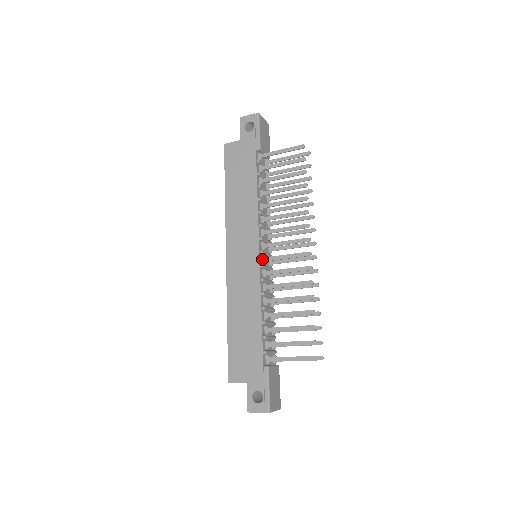
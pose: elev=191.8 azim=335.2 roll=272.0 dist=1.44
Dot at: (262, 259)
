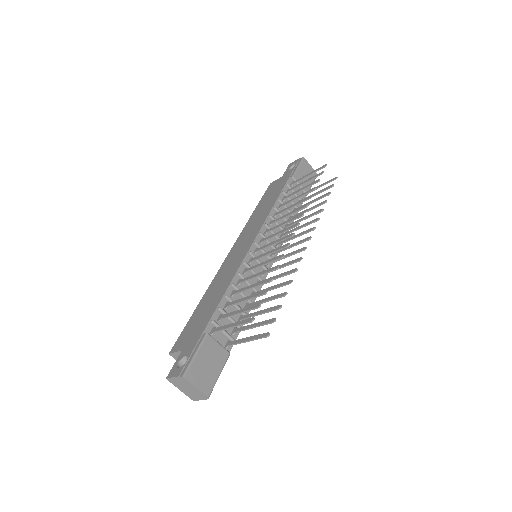
Dot at: (255, 250)
